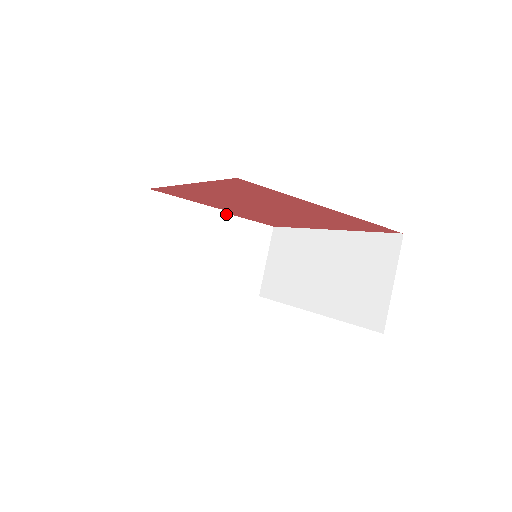
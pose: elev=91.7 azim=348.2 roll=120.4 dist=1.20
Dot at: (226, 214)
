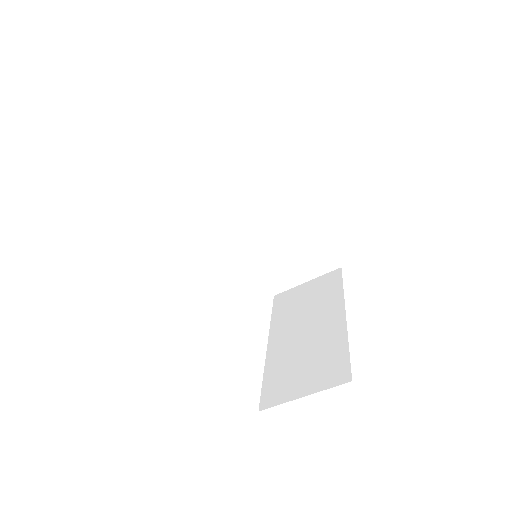
Dot at: occluded
